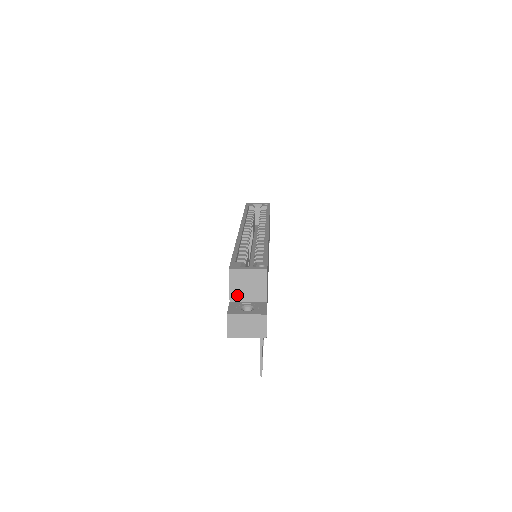
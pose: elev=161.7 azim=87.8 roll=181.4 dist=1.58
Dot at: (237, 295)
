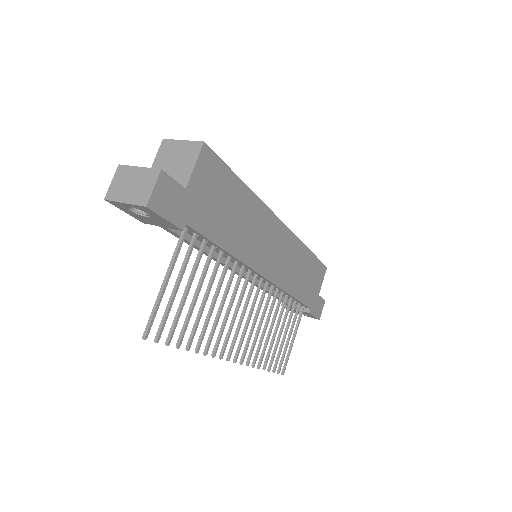
Dot at: occluded
